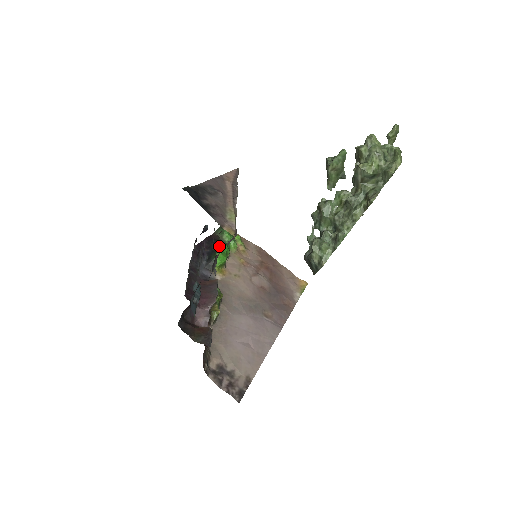
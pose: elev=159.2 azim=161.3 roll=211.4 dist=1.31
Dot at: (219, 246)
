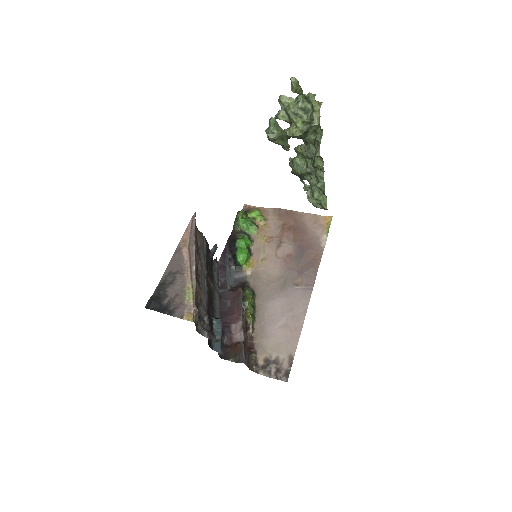
Dot at: (237, 246)
